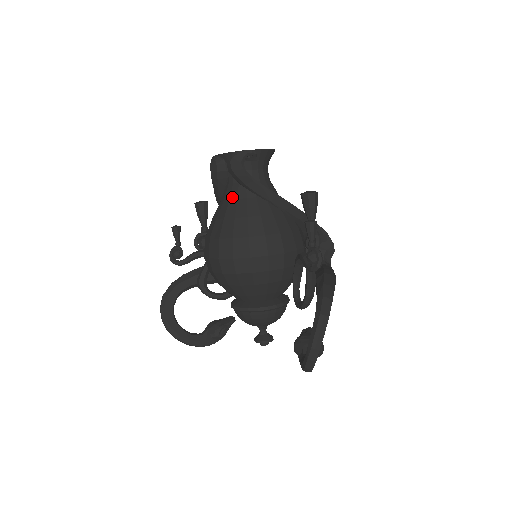
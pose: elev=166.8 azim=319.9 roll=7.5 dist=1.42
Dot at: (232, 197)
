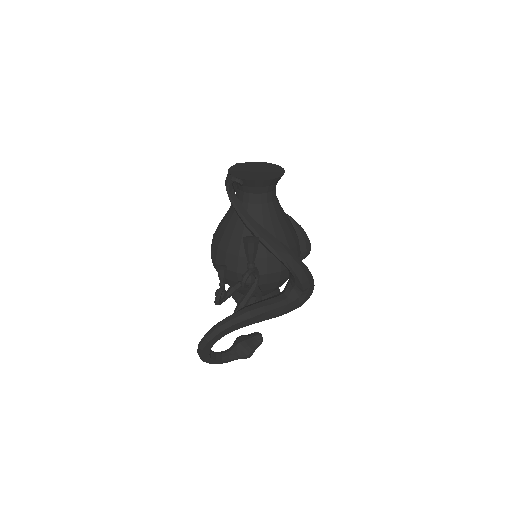
Dot at: (231, 207)
